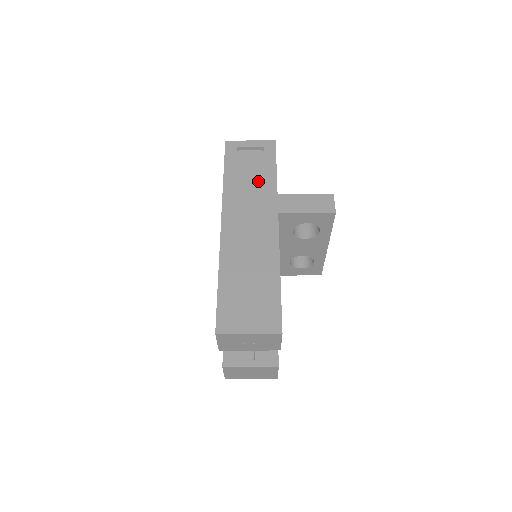
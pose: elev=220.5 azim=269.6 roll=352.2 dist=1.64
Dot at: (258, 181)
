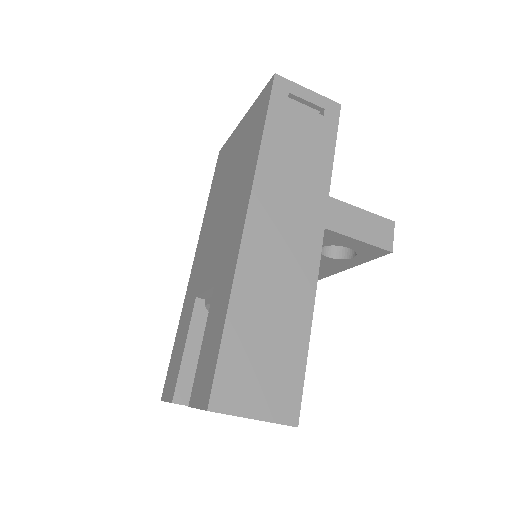
Dot at: (308, 164)
